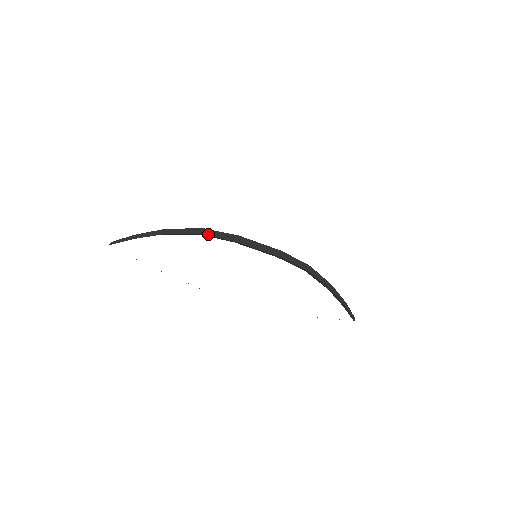
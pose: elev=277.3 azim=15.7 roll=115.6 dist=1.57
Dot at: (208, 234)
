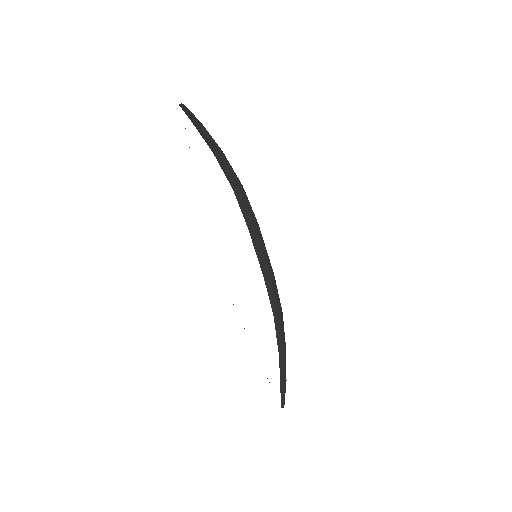
Dot at: (243, 194)
